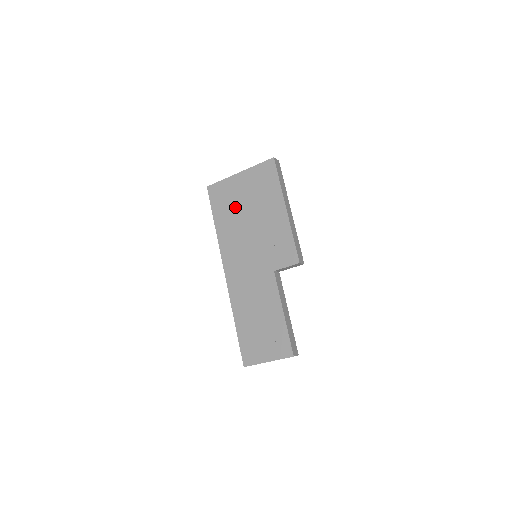
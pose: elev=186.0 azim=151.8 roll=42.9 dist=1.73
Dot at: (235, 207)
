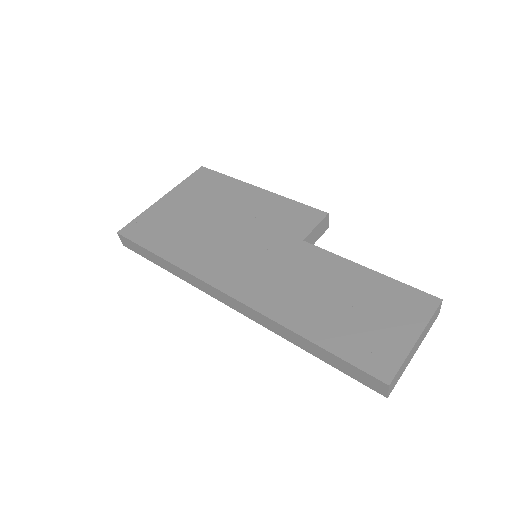
Dot at: (182, 224)
